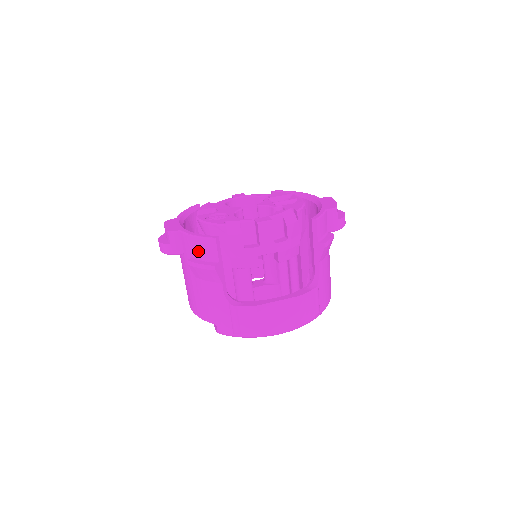
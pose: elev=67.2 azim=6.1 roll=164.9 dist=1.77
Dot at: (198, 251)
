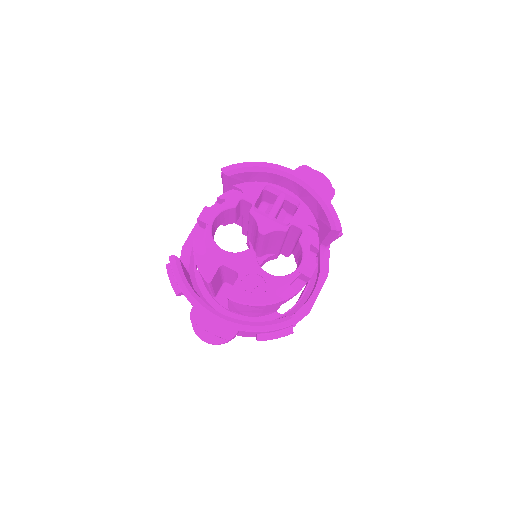
Dot at: occluded
